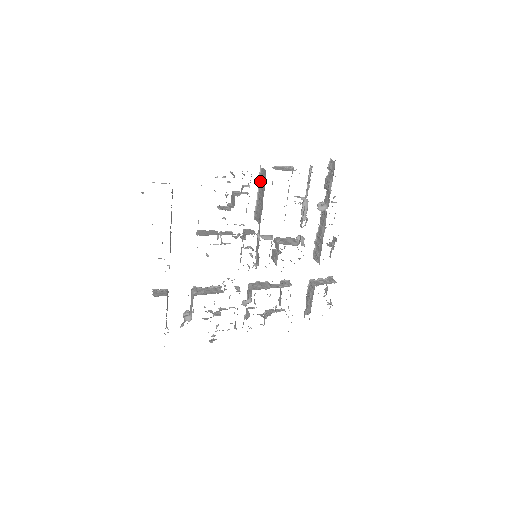
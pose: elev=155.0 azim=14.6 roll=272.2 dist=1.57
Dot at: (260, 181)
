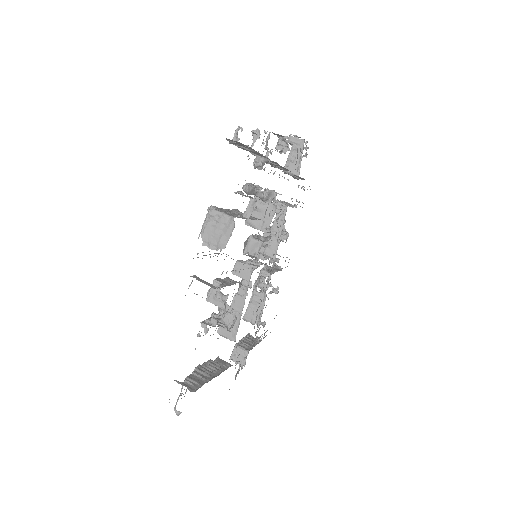
Dot at: occluded
